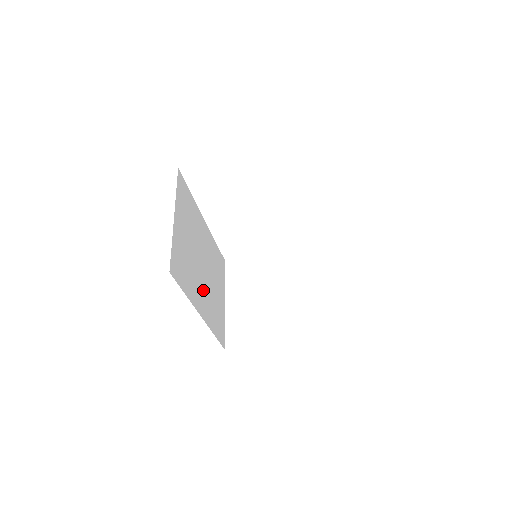
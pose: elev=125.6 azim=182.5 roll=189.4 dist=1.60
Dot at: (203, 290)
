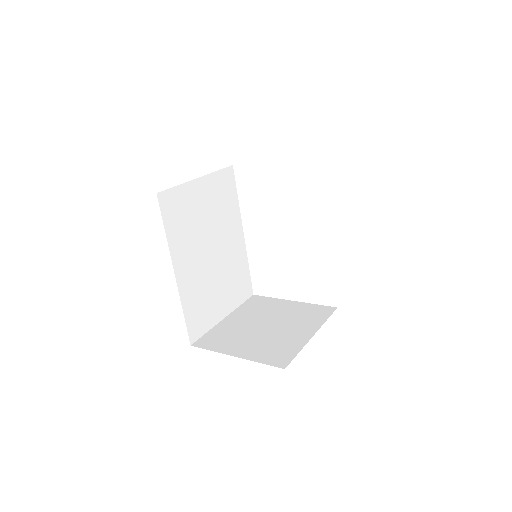
Dot at: (196, 264)
